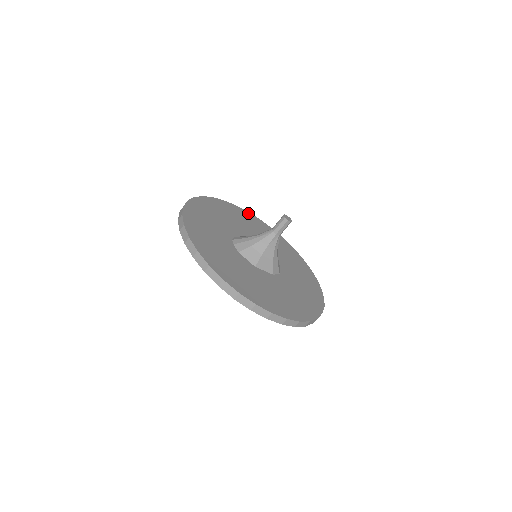
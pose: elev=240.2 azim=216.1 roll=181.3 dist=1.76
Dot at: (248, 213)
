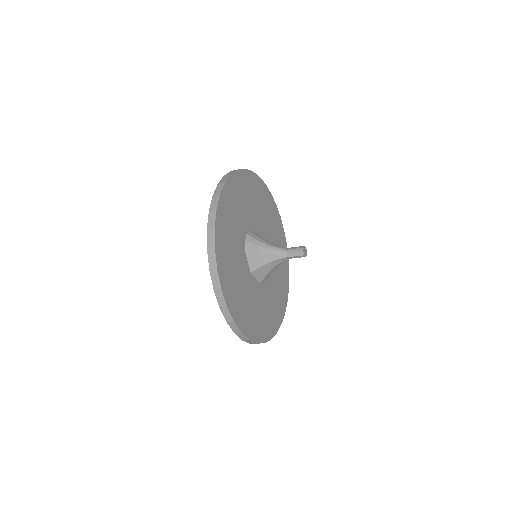
Dot at: (272, 197)
